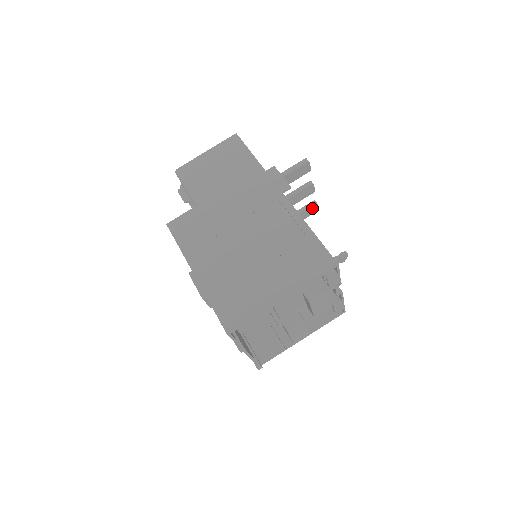
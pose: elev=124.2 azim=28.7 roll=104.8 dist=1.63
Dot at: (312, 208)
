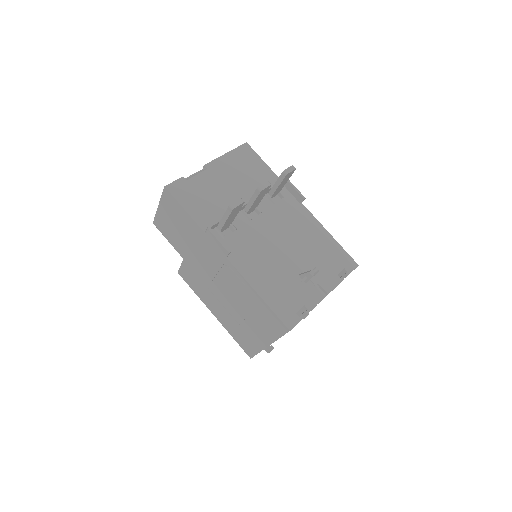
Dot at: (286, 177)
